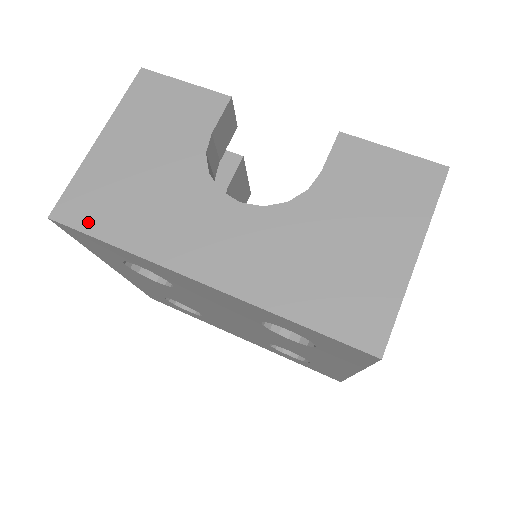
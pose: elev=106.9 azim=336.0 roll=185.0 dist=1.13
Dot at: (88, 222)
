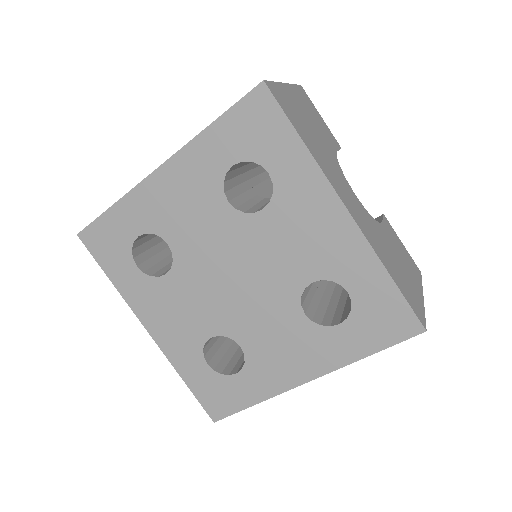
Dot at: (287, 112)
